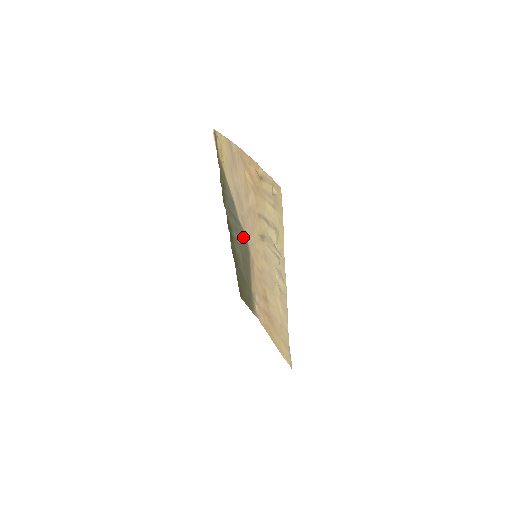
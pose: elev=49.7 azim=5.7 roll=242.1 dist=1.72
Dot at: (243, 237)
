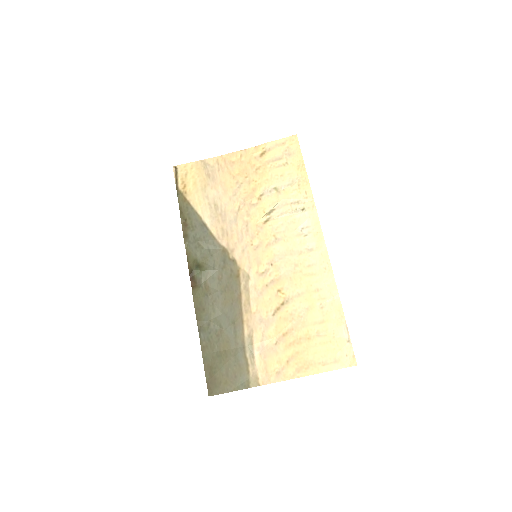
Dot at: (224, 258)
